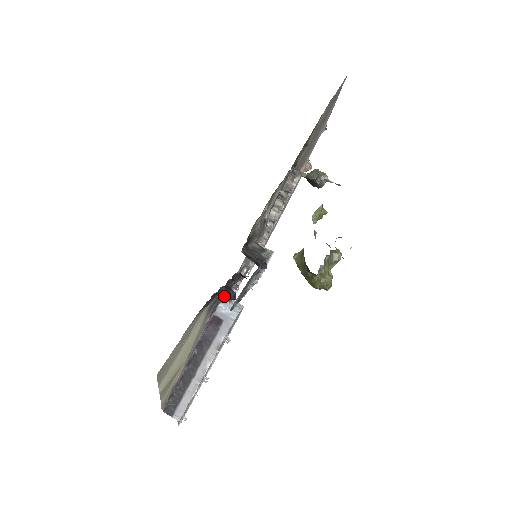
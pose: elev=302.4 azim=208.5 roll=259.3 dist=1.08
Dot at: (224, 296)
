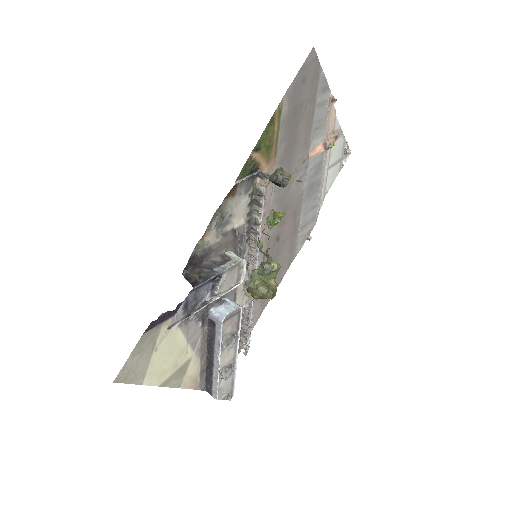
Dot at: occluded
